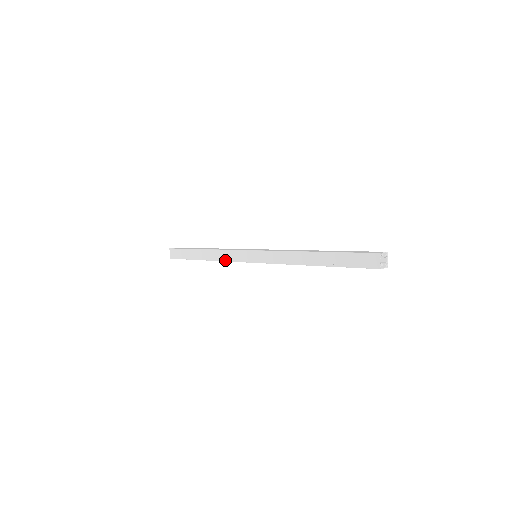
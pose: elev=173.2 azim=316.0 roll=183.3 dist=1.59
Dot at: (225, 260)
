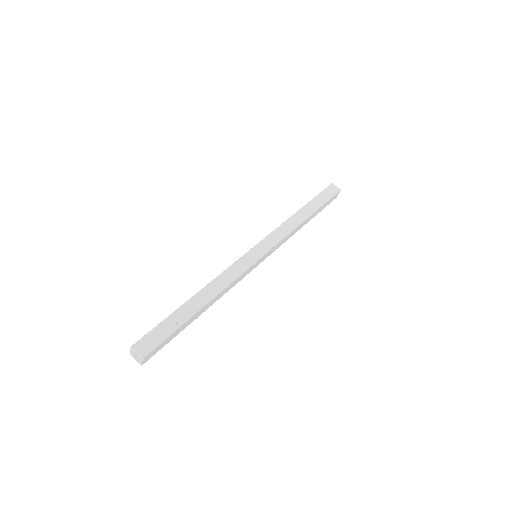
Dot at: (233, 279)
